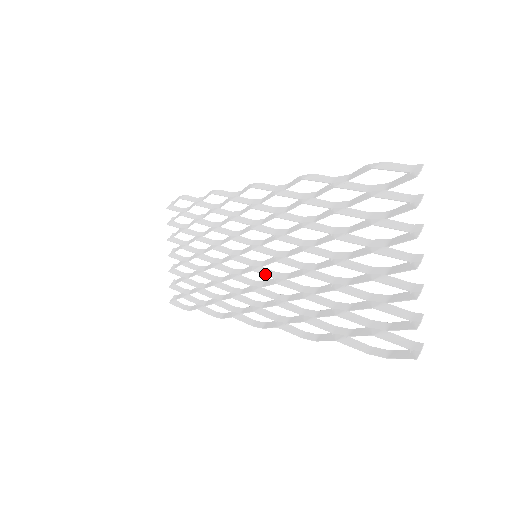
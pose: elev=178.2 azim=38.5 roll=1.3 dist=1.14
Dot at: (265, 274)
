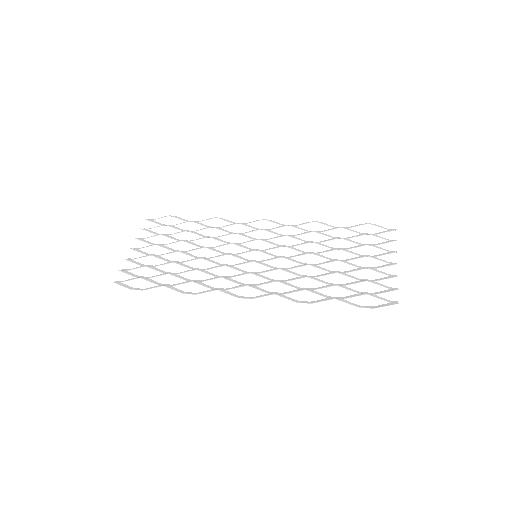
Dot at: (266, 265)
